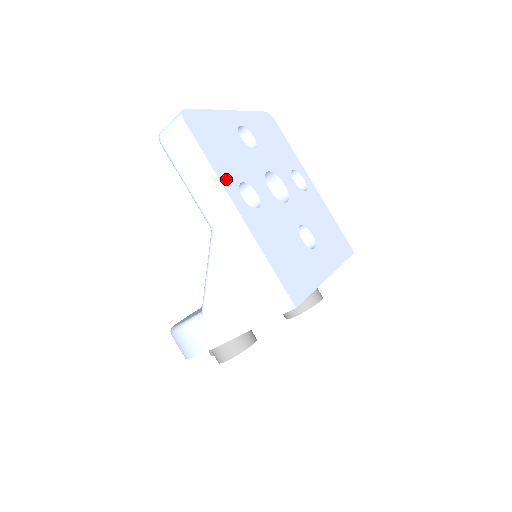
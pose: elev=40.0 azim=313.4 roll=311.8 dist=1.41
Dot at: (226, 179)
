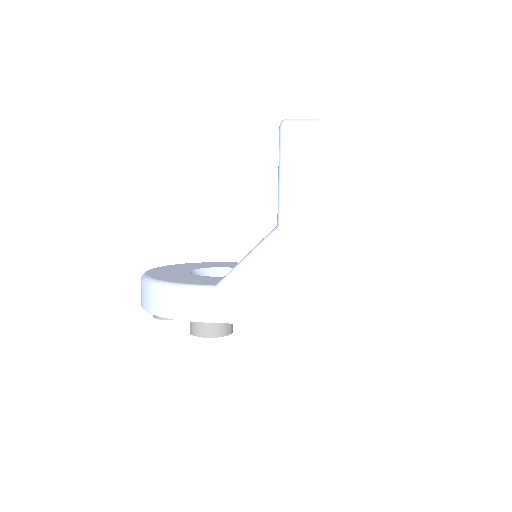
Dot at: occluded
